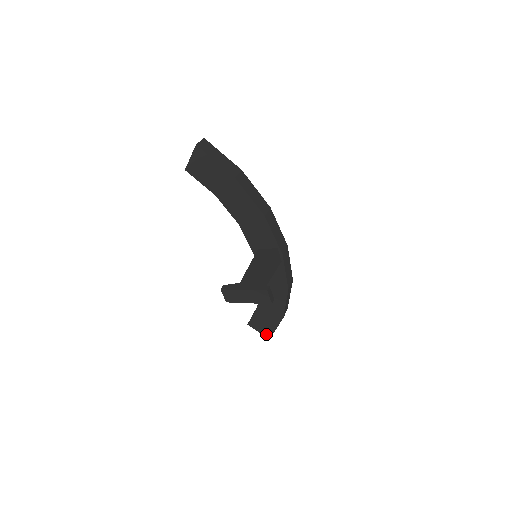
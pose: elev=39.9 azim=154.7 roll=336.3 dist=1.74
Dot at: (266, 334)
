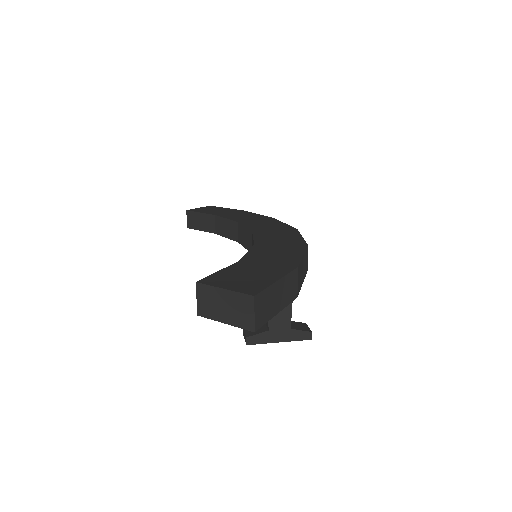
Dot at: occluded
